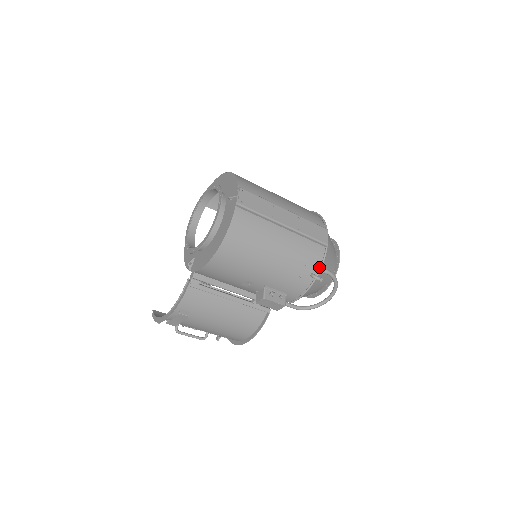
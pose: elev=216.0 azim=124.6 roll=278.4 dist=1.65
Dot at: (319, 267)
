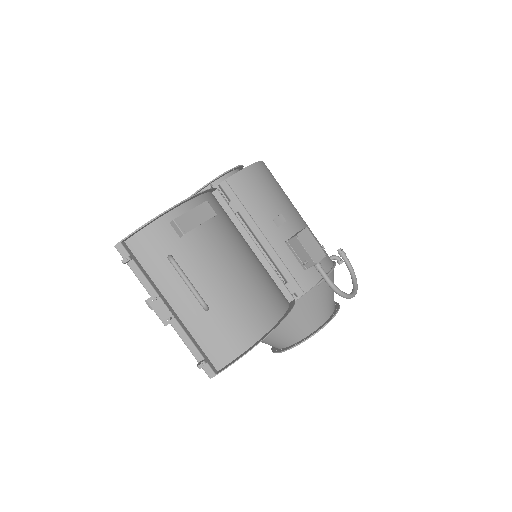
Dot at: occluded
